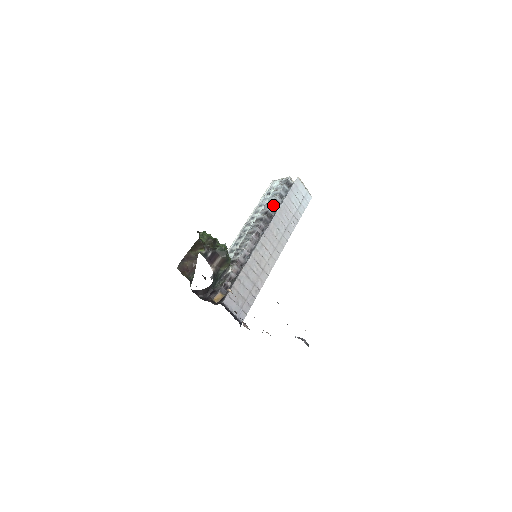
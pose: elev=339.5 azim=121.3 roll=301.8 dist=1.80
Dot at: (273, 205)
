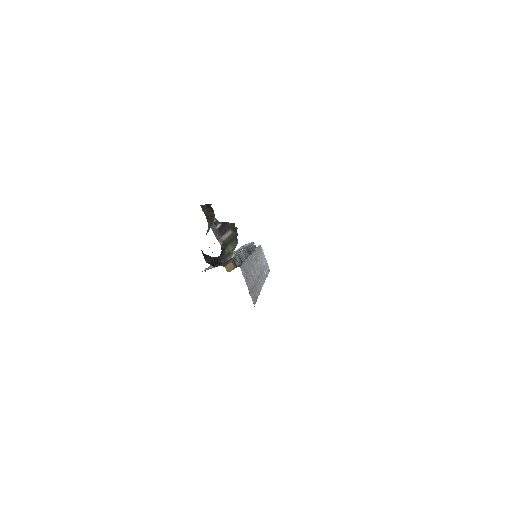
Dot at: (249, 246)
